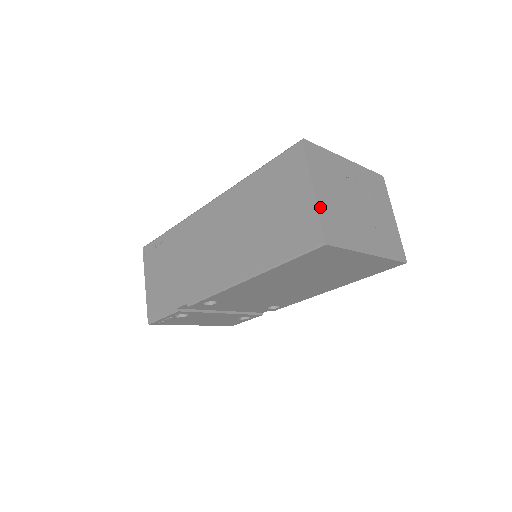
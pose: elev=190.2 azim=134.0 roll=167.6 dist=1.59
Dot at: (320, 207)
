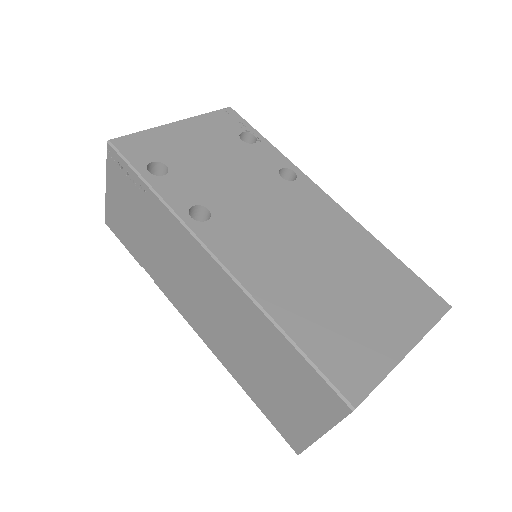
Dot at: occluded
